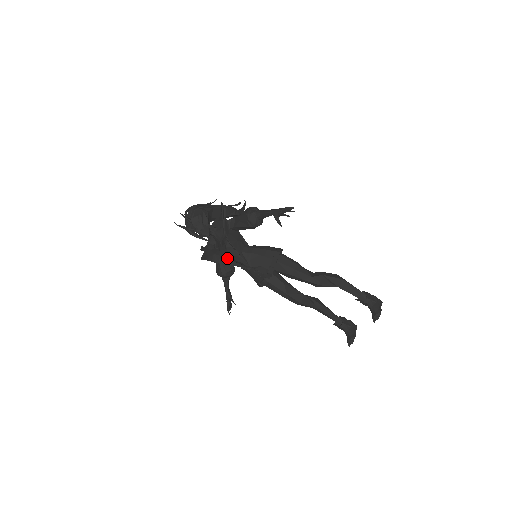
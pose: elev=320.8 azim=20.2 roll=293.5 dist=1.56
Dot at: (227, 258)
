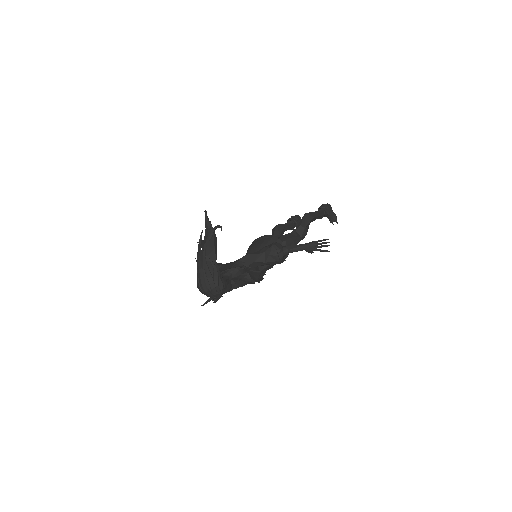
Dot at: occluded
